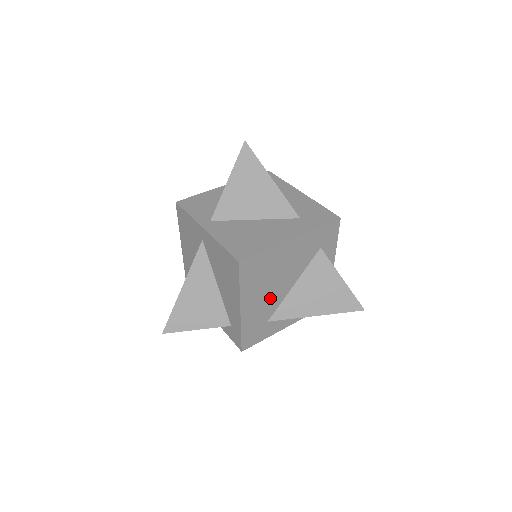
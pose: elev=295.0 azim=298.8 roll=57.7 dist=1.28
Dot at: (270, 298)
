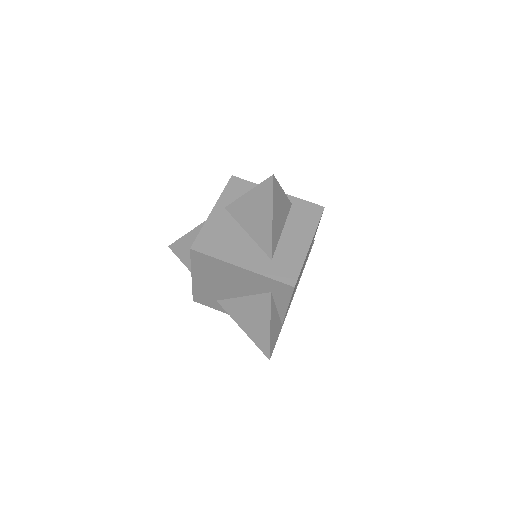
Dot at: (219, 288)
